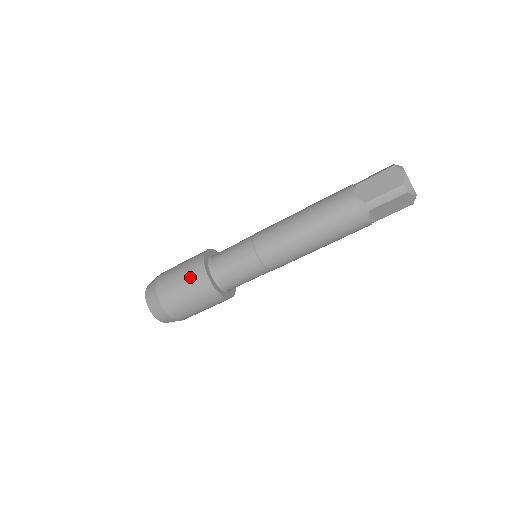
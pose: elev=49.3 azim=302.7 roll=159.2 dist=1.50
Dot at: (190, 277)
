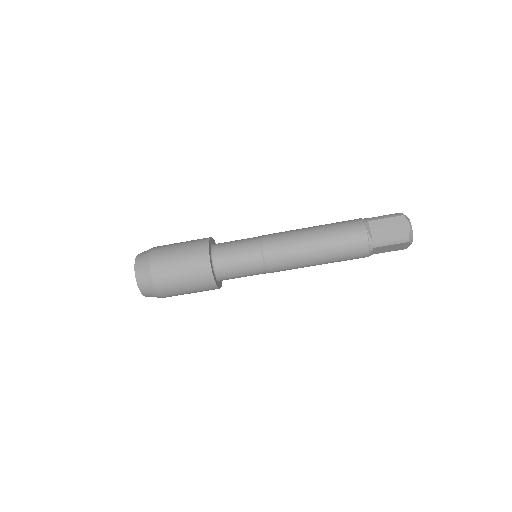
Dot at: (192, 264)
